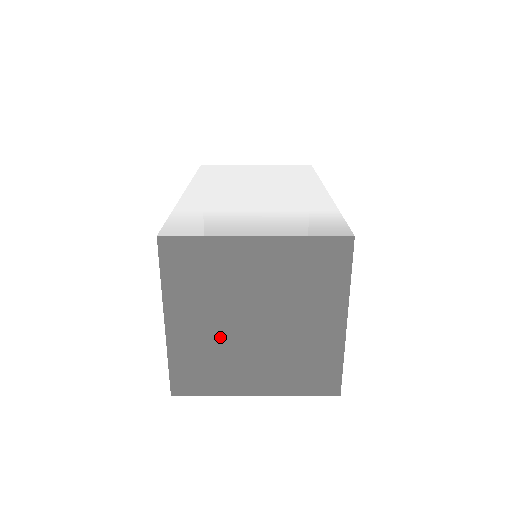
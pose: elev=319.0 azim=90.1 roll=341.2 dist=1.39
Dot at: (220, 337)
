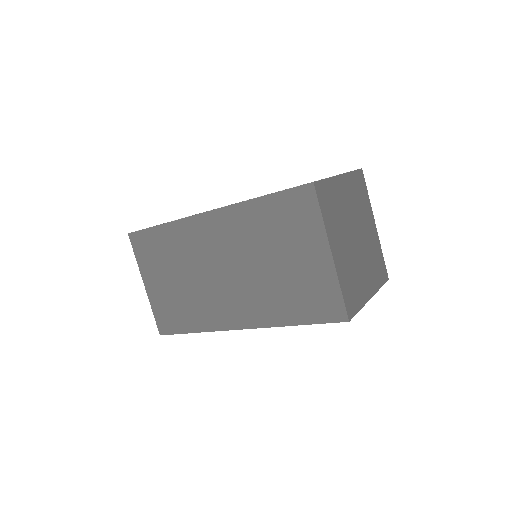
Dot at: (350, 255)
